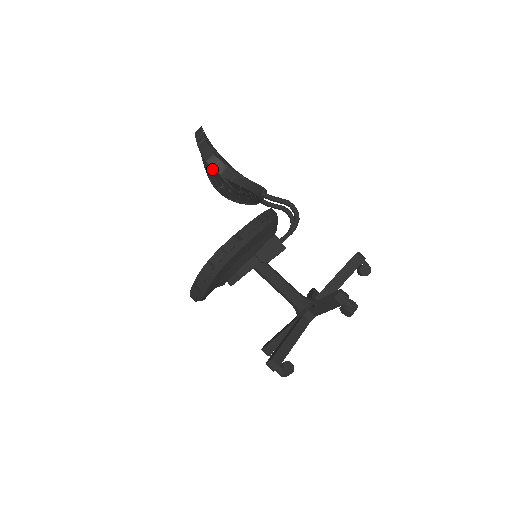
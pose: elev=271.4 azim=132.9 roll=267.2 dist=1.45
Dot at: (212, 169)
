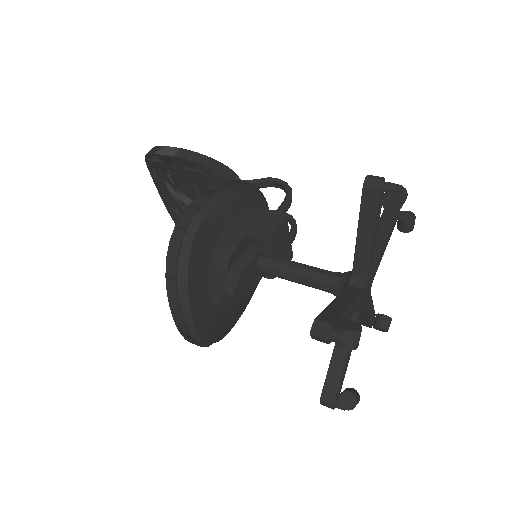
Dot at: occluded
